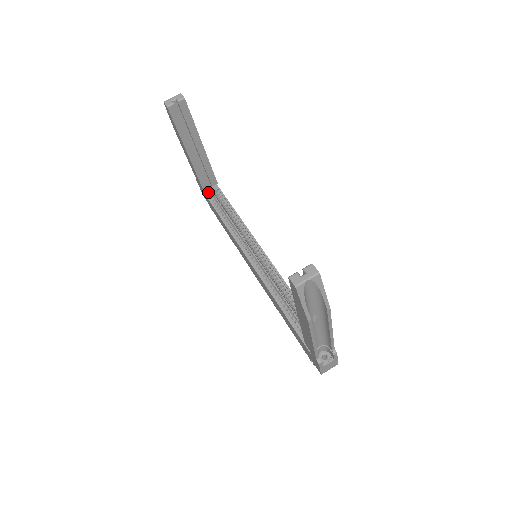
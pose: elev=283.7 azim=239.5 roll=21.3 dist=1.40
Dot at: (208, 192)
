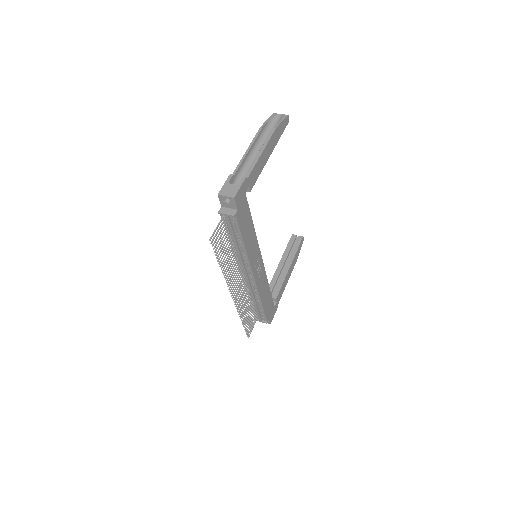
Dot at: occluded
